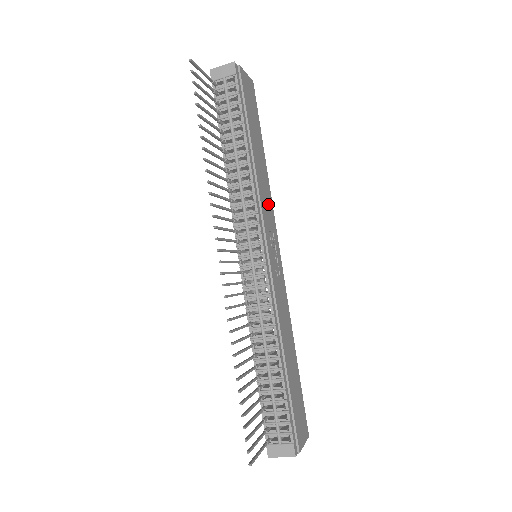
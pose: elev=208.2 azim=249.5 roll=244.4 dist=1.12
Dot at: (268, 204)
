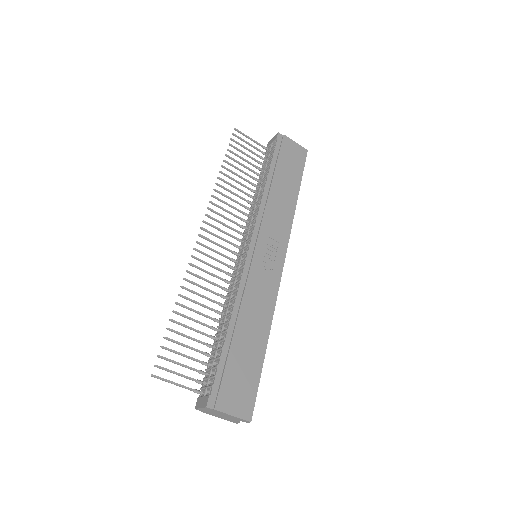
Dot at: (281, 222)
